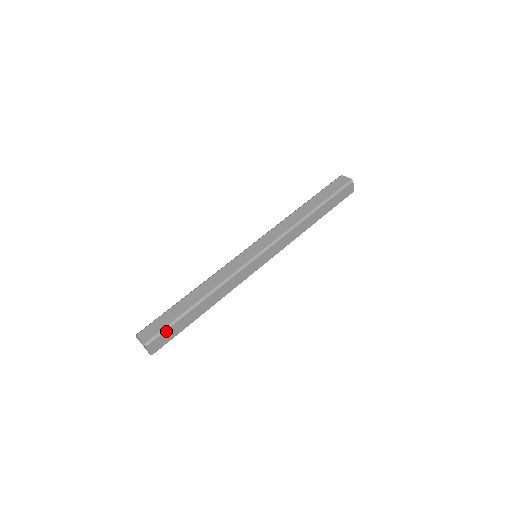
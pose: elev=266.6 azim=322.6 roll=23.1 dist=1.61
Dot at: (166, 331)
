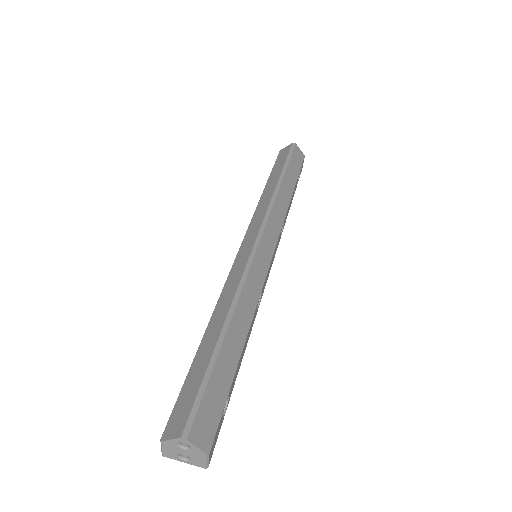
Dot at: (204, 397)
